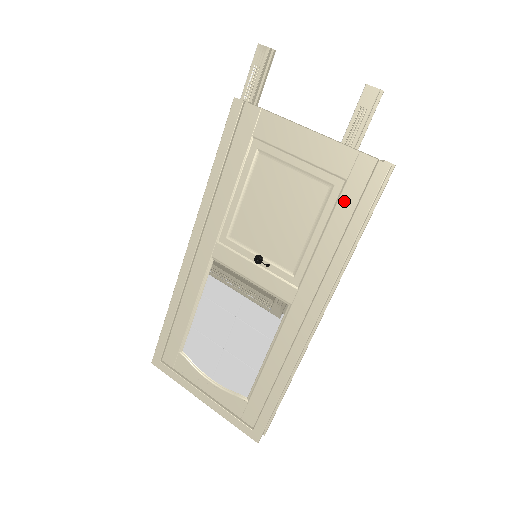
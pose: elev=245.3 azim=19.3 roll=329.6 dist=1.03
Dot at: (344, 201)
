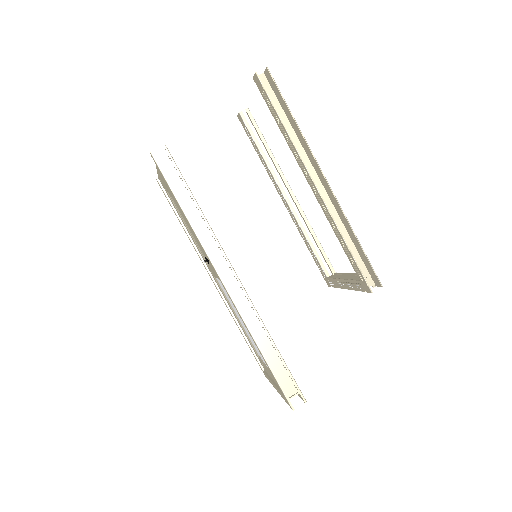
Dot at: occluded
